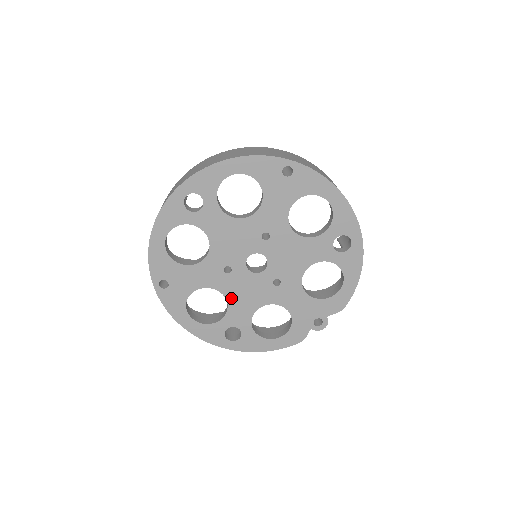
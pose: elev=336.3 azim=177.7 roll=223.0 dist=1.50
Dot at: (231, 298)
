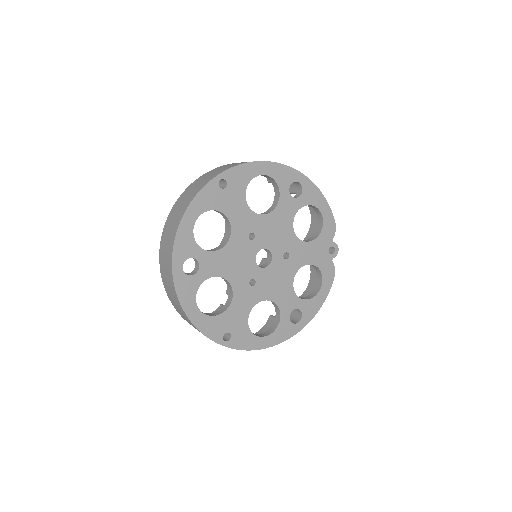
Dot at: (272, 297)
